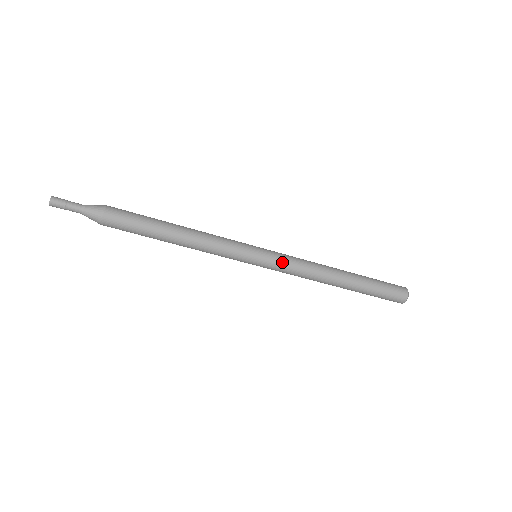
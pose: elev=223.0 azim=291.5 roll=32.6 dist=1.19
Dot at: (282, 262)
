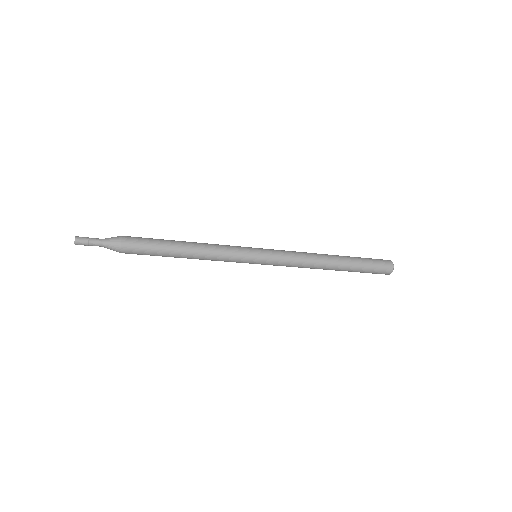
Dot at: (279, 260)
